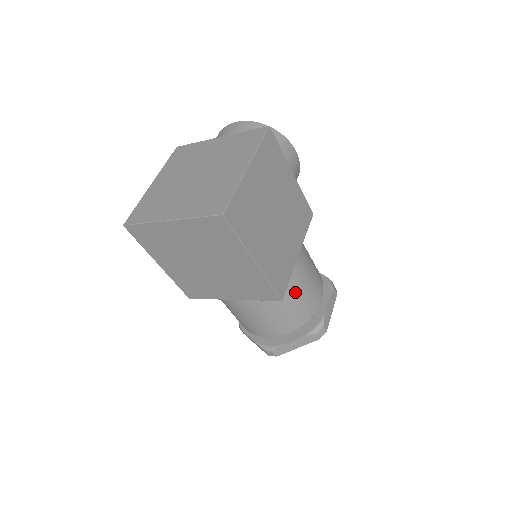
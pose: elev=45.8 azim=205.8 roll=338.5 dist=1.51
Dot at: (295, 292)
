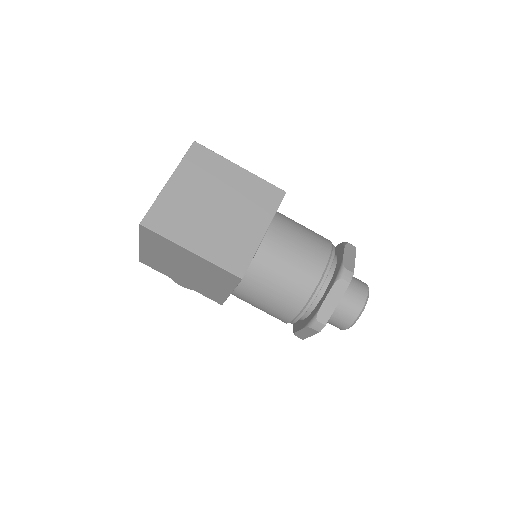
Dot at: occluded
